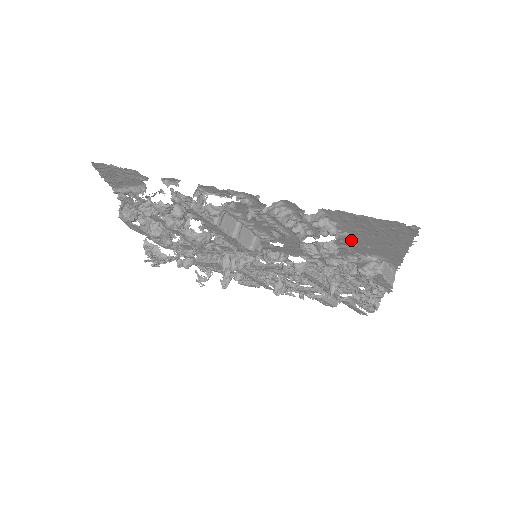
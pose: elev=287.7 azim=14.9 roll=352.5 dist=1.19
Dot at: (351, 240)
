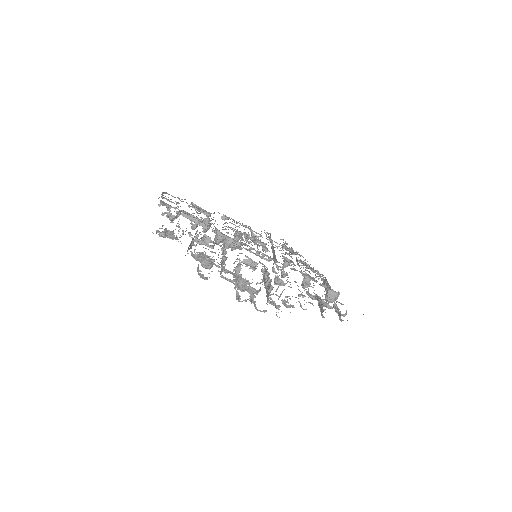
Dot at: occluded
